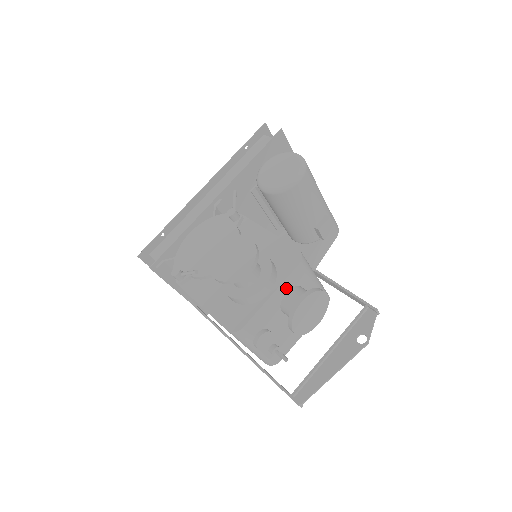
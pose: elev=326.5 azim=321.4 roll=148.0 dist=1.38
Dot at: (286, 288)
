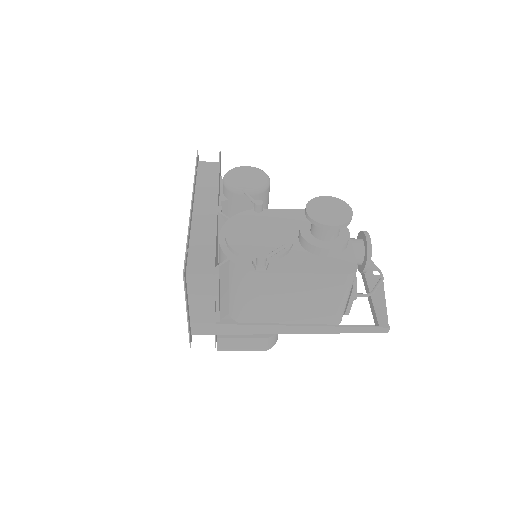
Dot at: occluded
